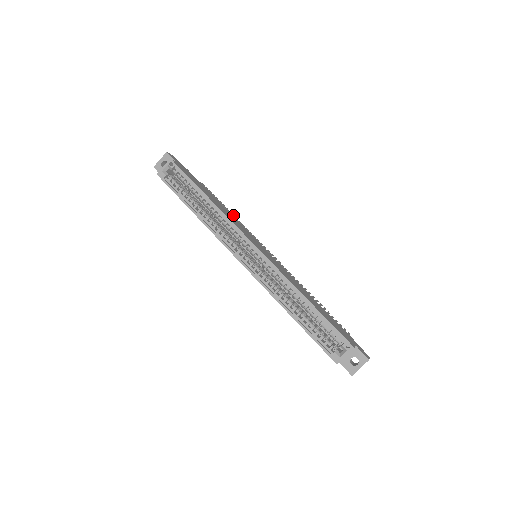
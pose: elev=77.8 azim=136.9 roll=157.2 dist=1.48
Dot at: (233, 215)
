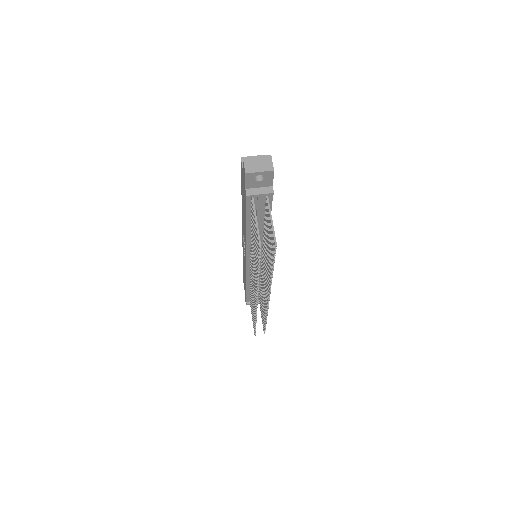
Dot at: occluded
